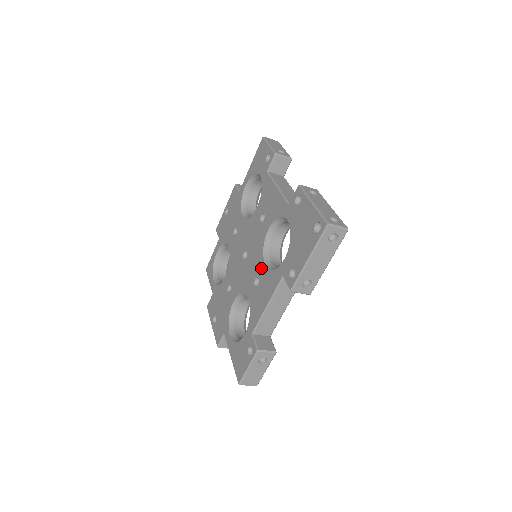
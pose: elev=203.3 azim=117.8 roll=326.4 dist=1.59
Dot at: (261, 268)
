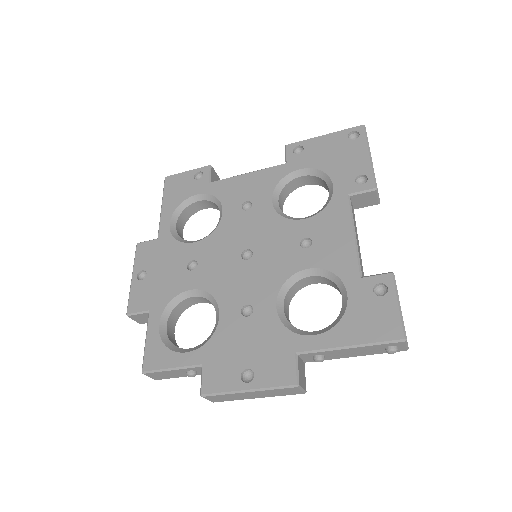
Dot at: (300, 227)
